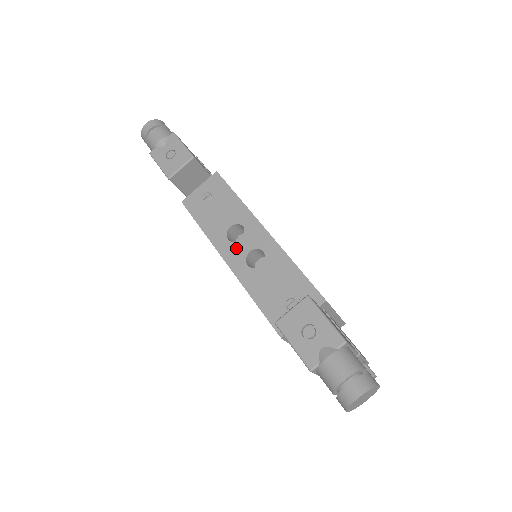
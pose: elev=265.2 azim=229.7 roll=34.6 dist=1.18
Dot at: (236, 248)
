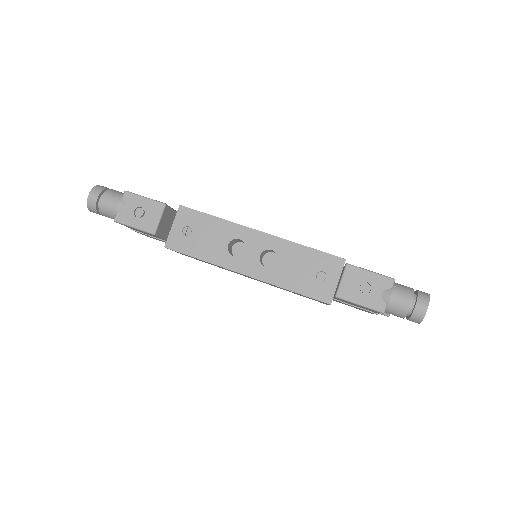
Dot at: (246, 259)
